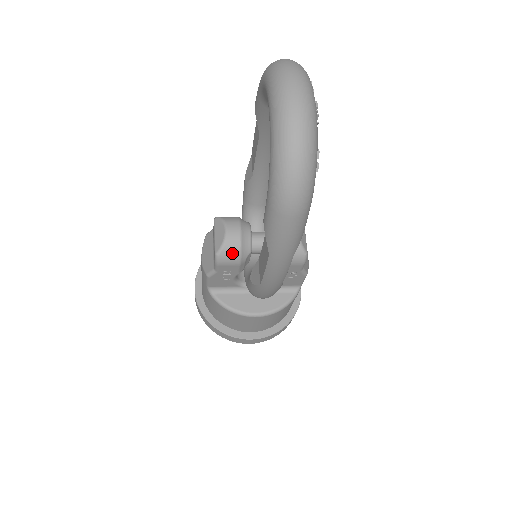
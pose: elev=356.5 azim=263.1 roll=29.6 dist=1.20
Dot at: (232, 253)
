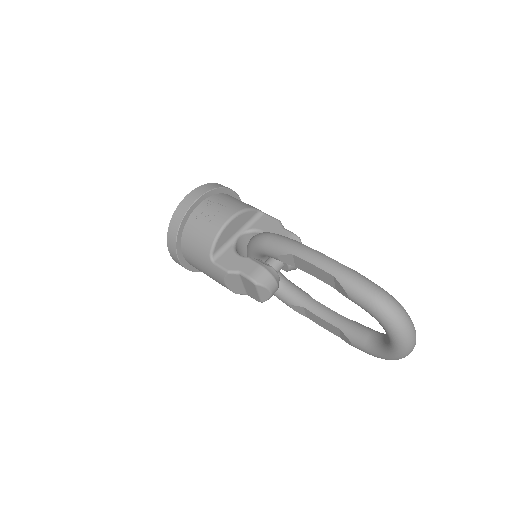
Dot at: occluded
